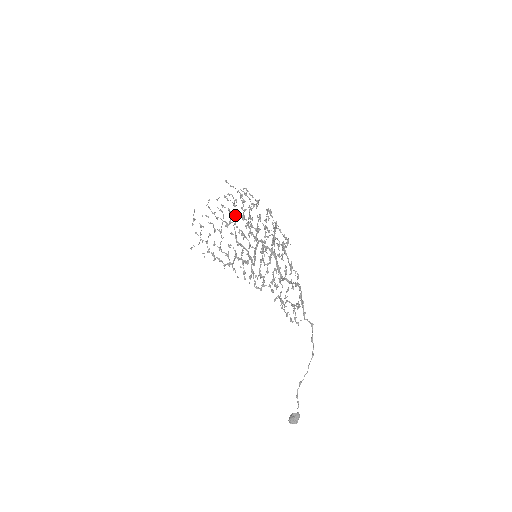
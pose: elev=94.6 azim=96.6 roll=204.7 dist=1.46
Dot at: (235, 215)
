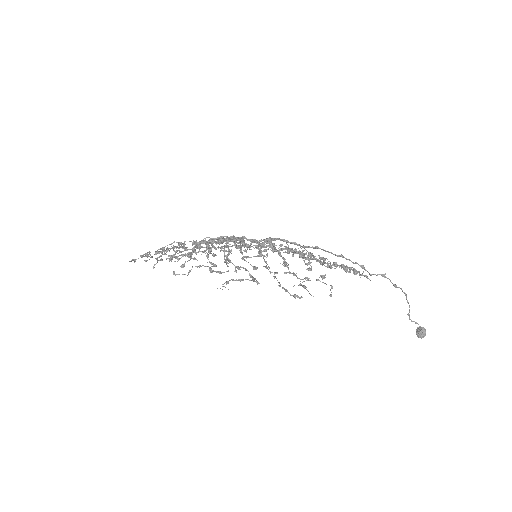
Dot at: (194, 250)
